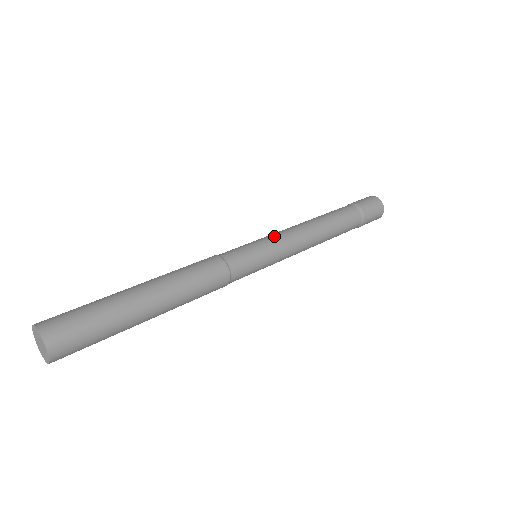
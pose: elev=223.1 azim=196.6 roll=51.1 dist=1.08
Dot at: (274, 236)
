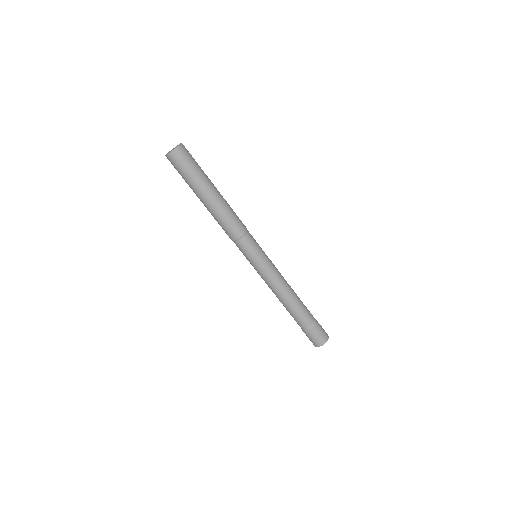
Dot at: occluded
